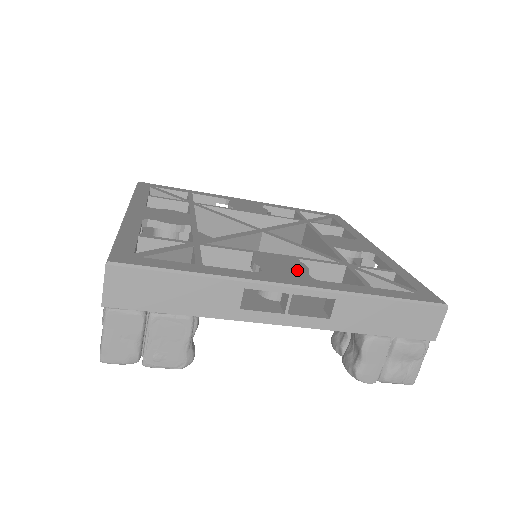
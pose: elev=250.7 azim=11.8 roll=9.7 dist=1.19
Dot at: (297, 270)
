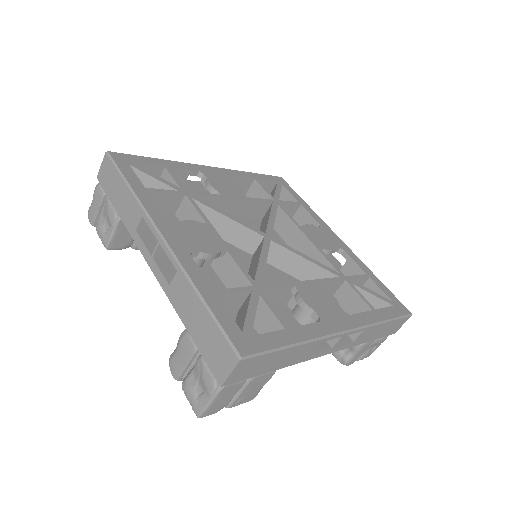
Dot at: (333, 304)
